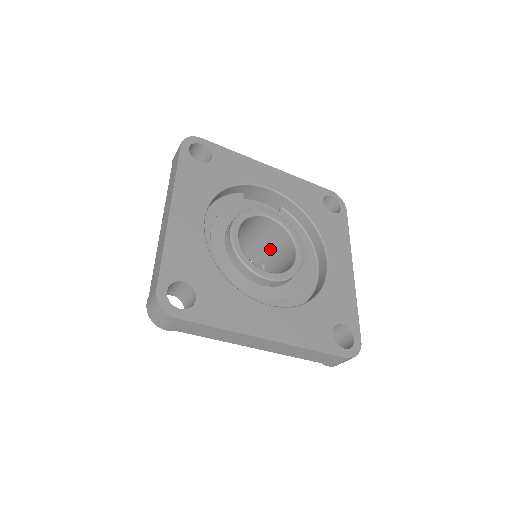
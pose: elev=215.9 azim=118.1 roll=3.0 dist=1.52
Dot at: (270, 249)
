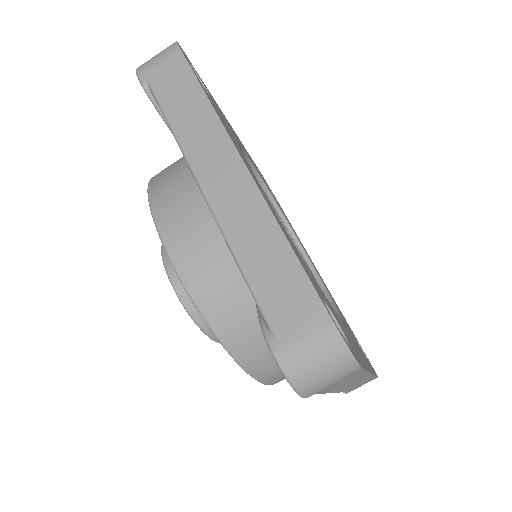
Dot at: occluded
